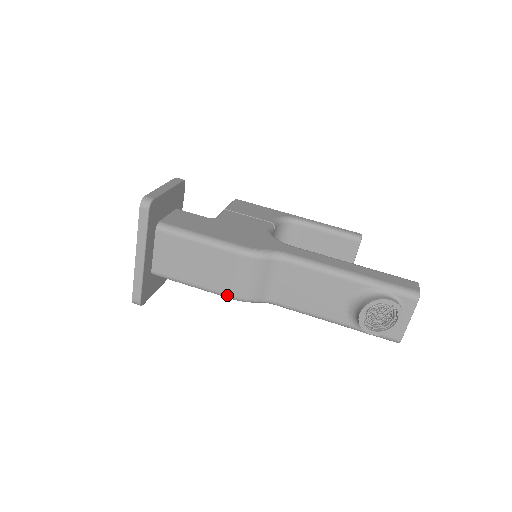
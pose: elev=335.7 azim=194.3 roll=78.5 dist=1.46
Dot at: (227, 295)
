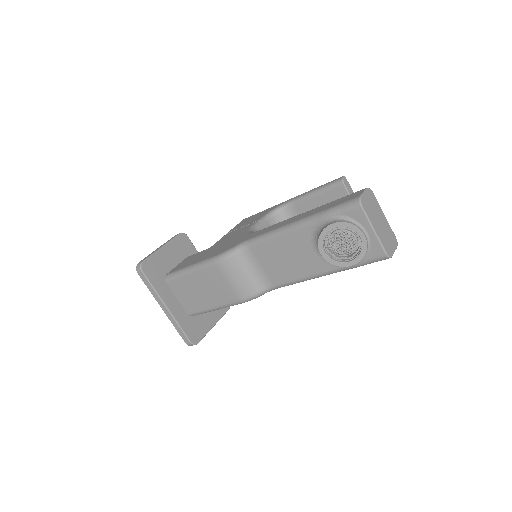
Dot at: (235, 302)
